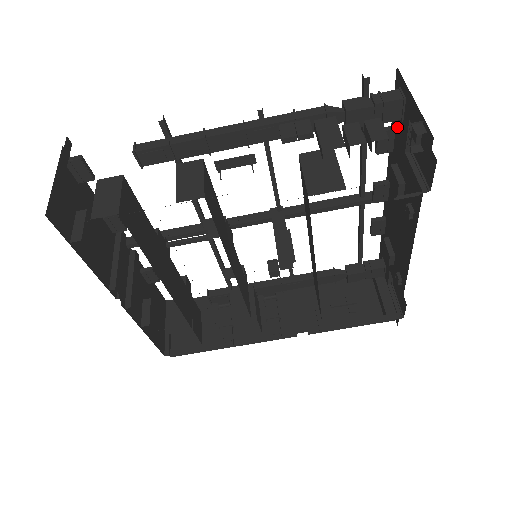
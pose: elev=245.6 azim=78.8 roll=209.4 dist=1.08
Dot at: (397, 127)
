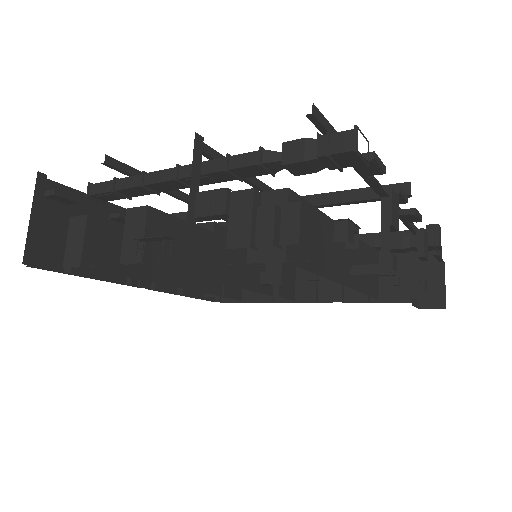
Dot at: (377, 155)
